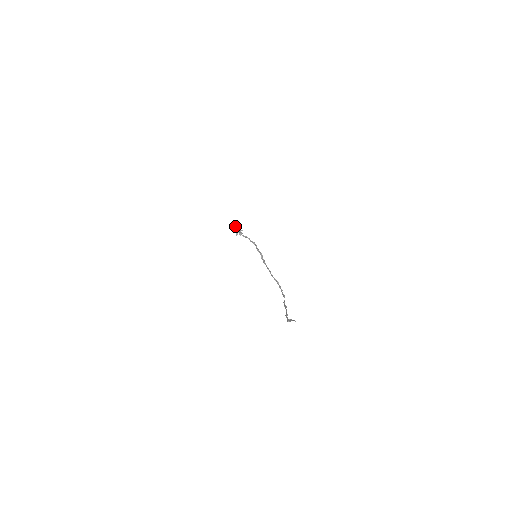
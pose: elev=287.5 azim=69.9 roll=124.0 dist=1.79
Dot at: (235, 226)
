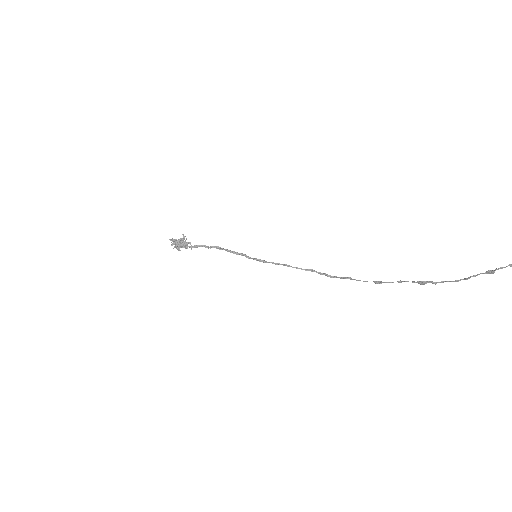
Dot at: (171, 239)
